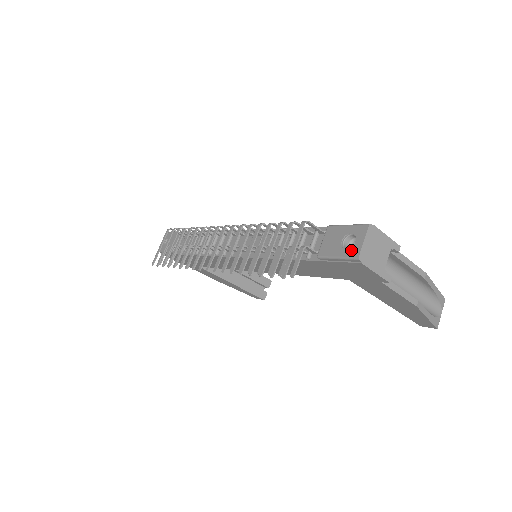
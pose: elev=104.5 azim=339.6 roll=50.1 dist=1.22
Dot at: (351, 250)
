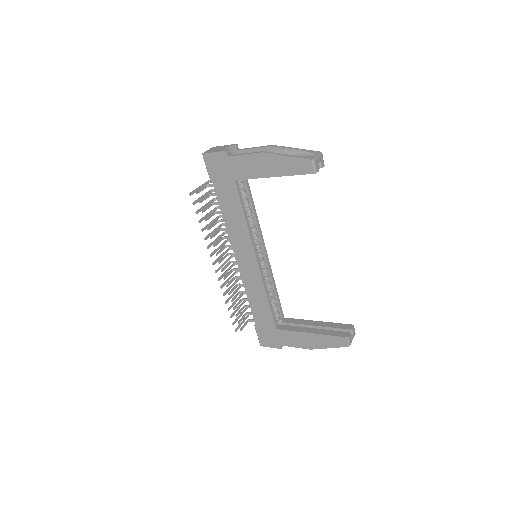
Dot at: occluded
